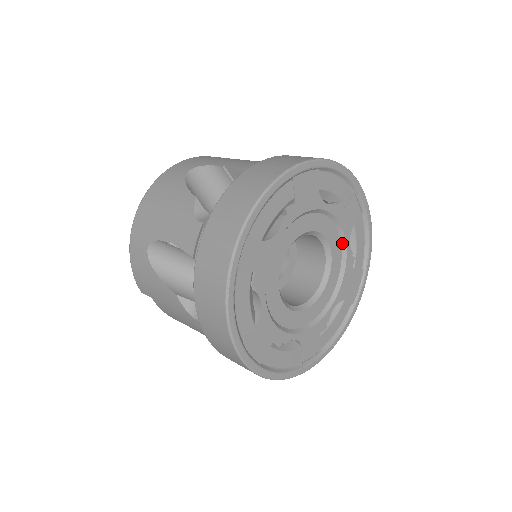
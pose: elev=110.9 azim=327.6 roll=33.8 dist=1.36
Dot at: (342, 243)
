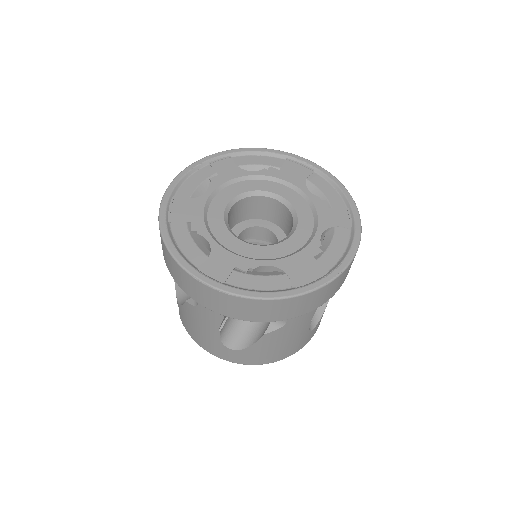
Dot at: (314, 232)
